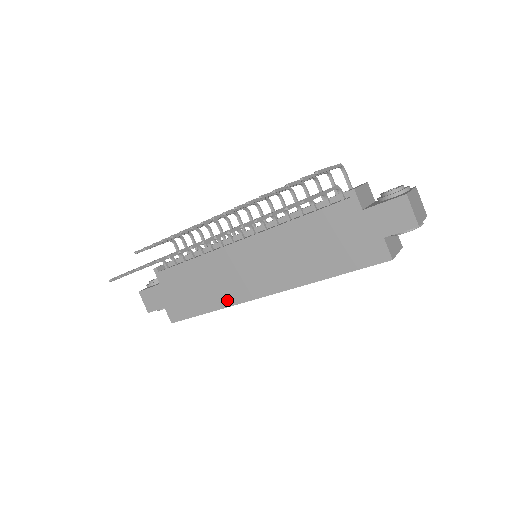
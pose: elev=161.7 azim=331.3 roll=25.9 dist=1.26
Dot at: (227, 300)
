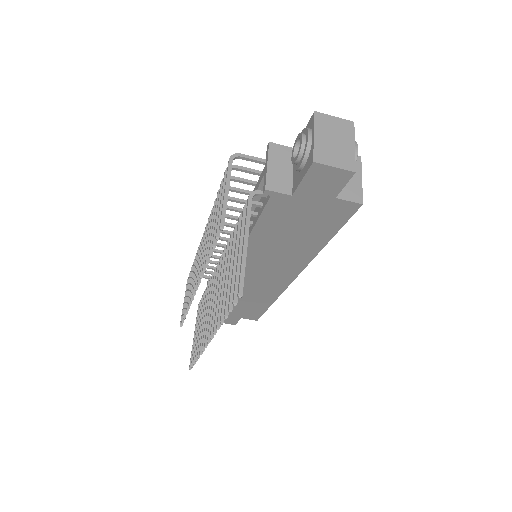
Dot at: (273, 294)
